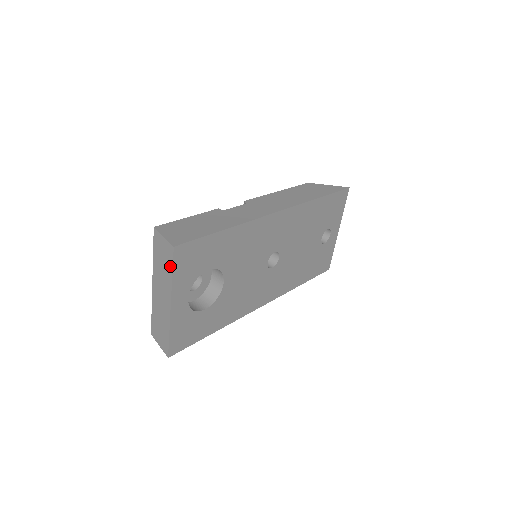
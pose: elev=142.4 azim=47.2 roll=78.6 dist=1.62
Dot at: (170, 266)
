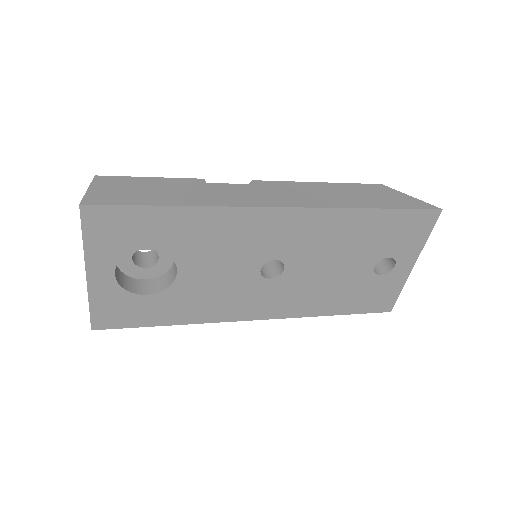
Dot at: (83, 227)
